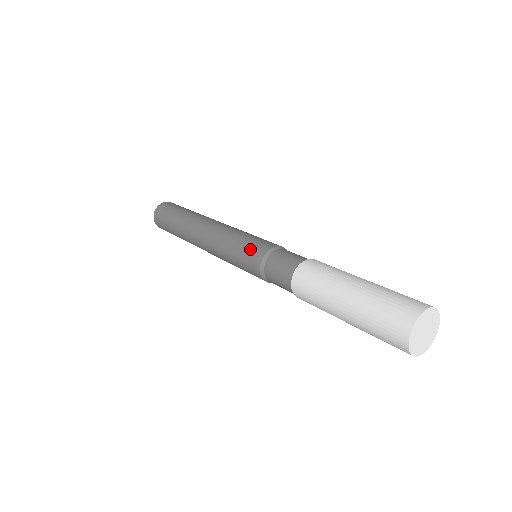
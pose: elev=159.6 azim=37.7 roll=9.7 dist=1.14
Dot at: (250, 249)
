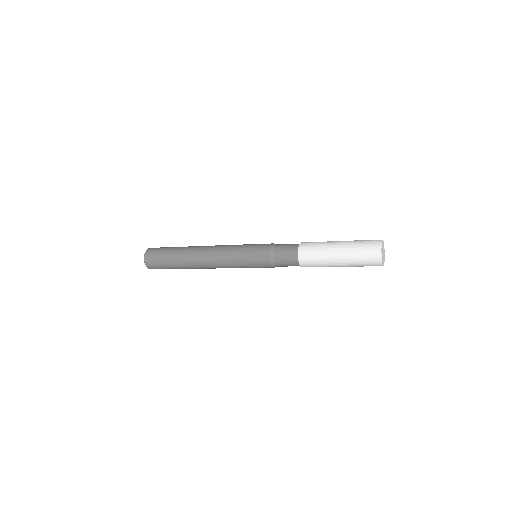
Dot at: (257, 253)
